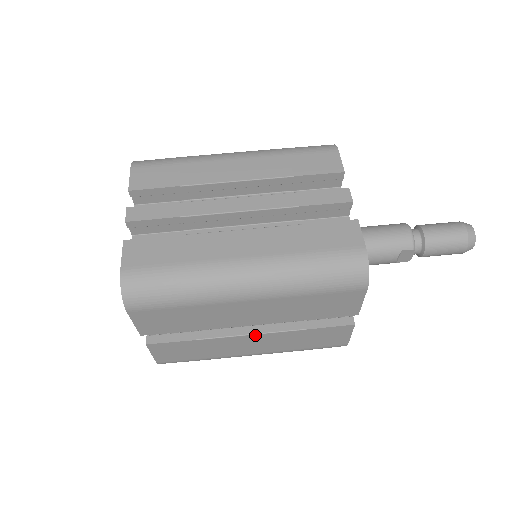
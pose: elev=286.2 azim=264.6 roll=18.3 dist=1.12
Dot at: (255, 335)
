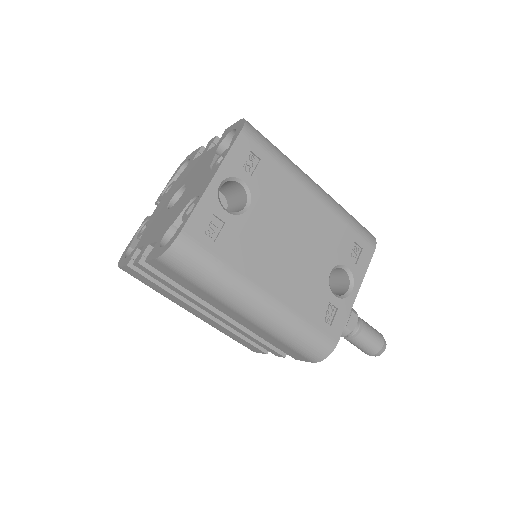
Dot at: occluded
